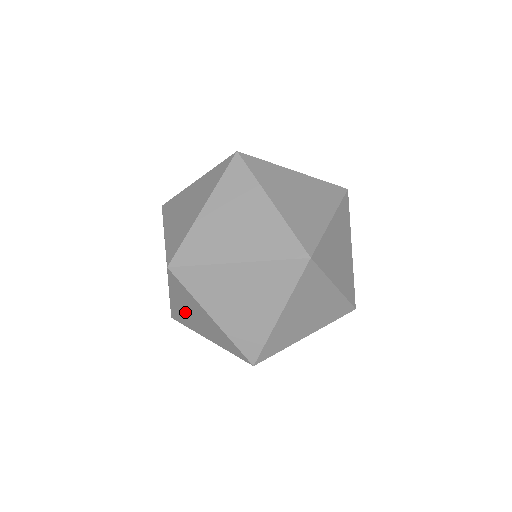
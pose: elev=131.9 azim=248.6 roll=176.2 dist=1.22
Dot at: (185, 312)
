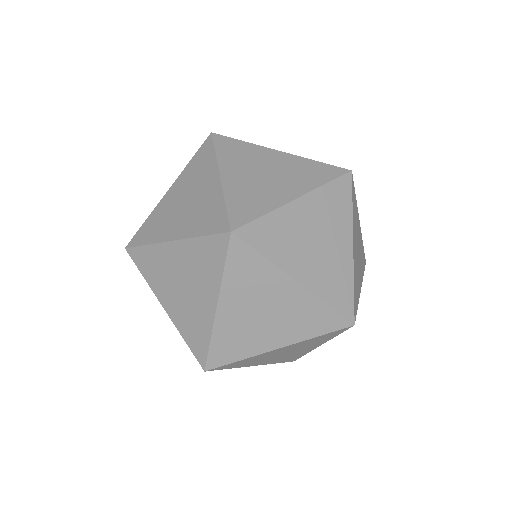
Dot at: (242, 321)
